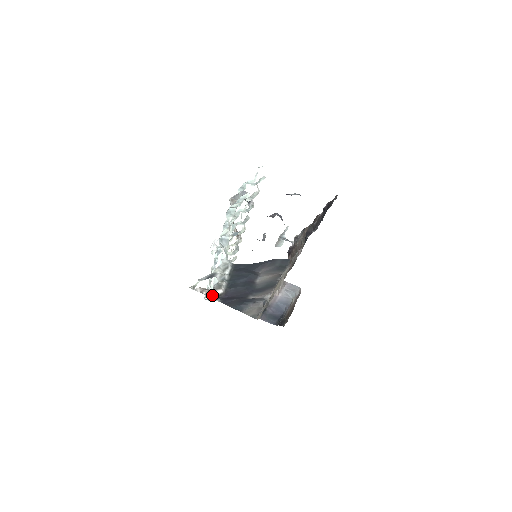
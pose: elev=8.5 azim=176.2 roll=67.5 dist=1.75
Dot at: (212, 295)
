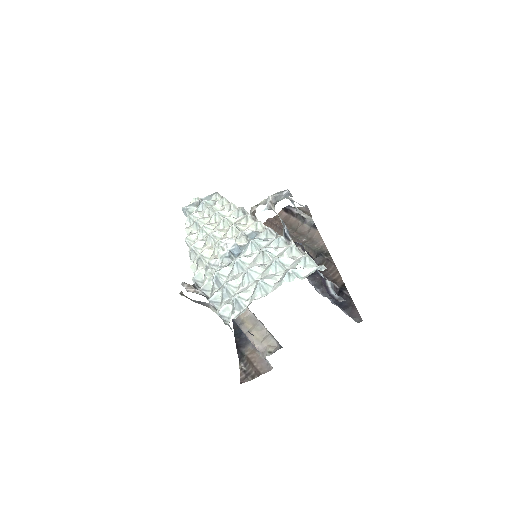
Dot at: occluded
